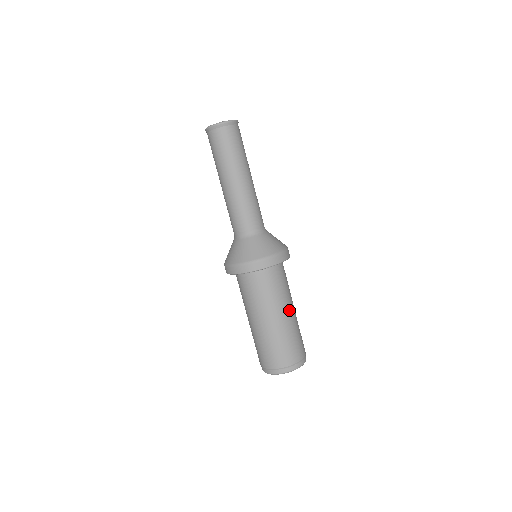
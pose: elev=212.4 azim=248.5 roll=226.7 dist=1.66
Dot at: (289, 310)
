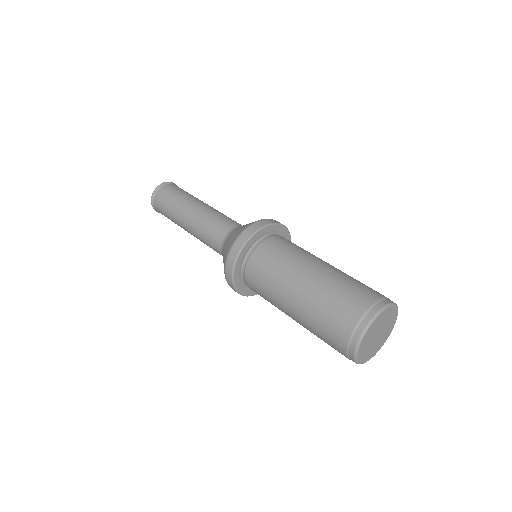
Dot at: (320, 262)
